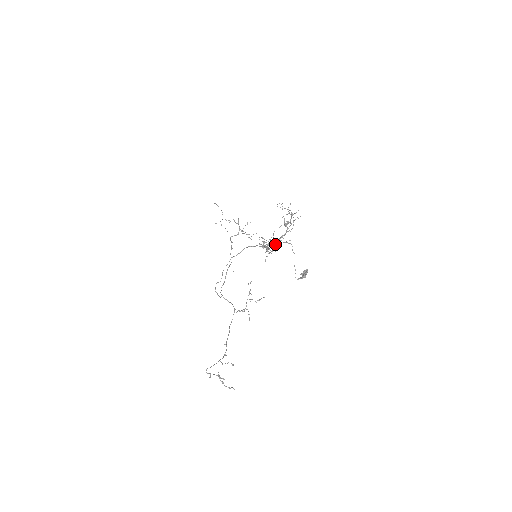
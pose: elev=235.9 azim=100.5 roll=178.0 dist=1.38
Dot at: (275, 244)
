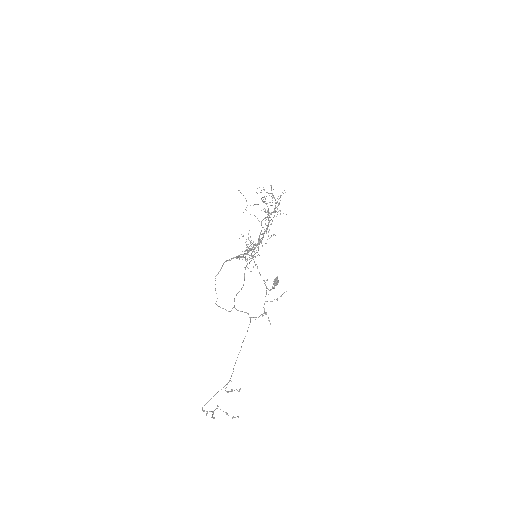
Dot at: (254, 248)
